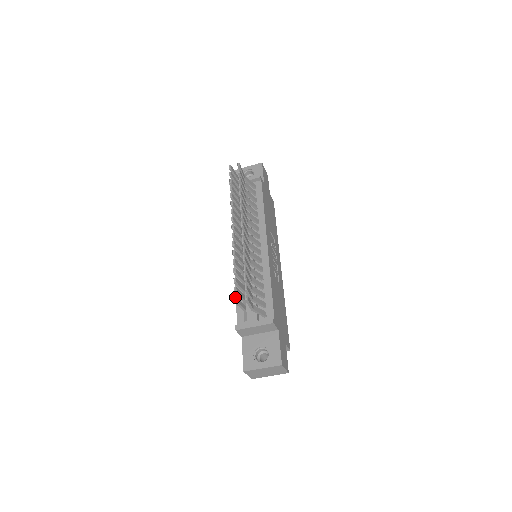
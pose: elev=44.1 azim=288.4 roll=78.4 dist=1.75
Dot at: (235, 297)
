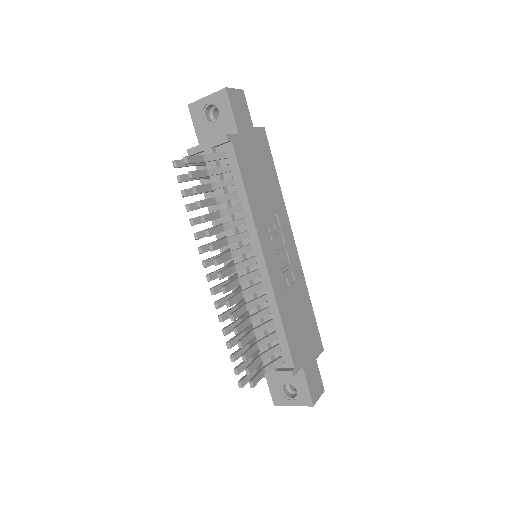
Dot at: (238, 383)
